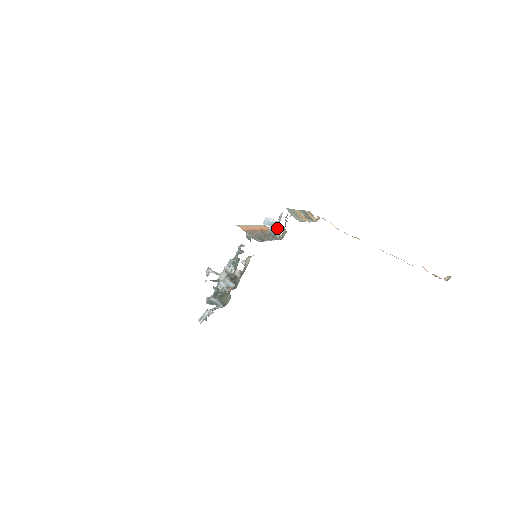
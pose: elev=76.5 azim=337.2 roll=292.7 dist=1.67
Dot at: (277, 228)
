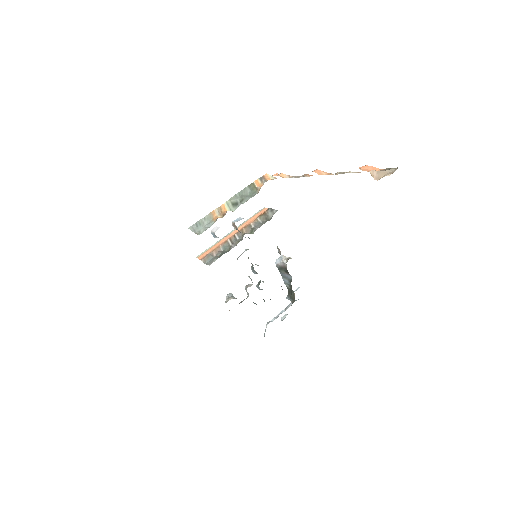
Dot at: (236, 227)
